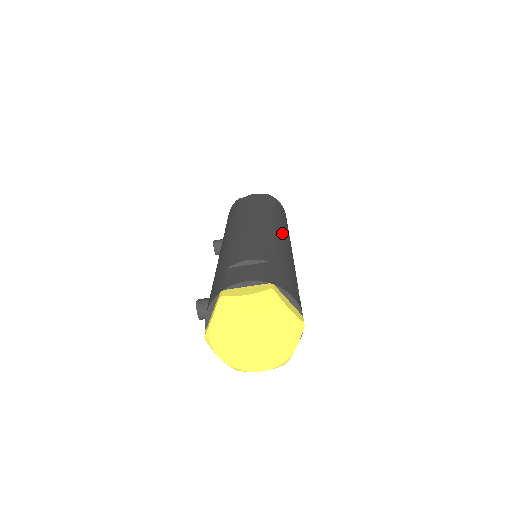
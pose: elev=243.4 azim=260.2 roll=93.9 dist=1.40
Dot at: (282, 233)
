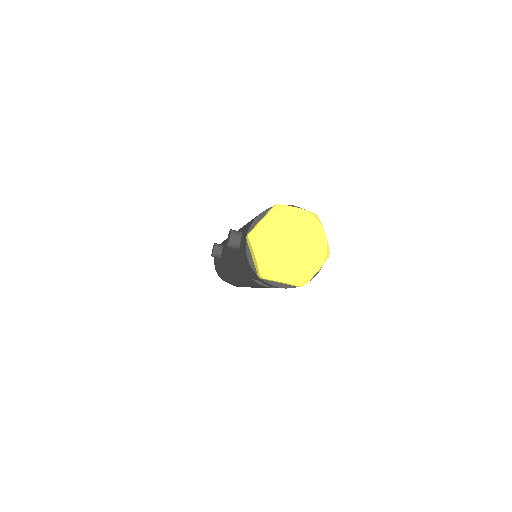
Dot at: occluded
